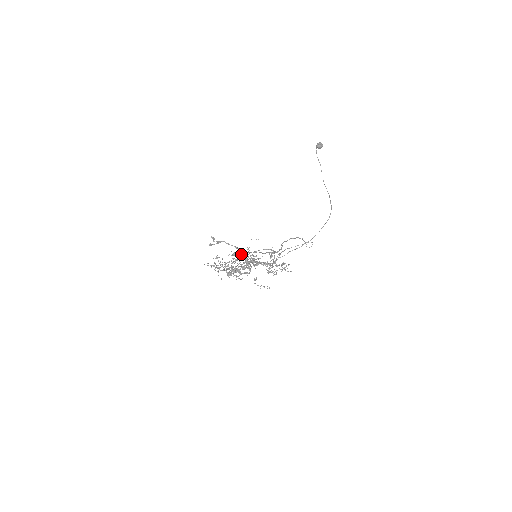
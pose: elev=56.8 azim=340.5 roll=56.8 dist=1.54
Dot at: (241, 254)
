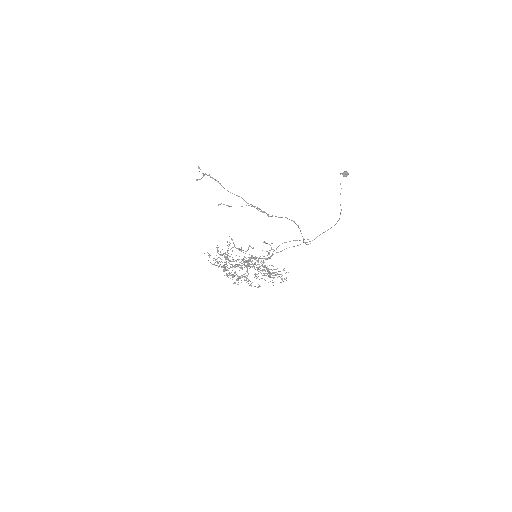
Dot at: occluded
